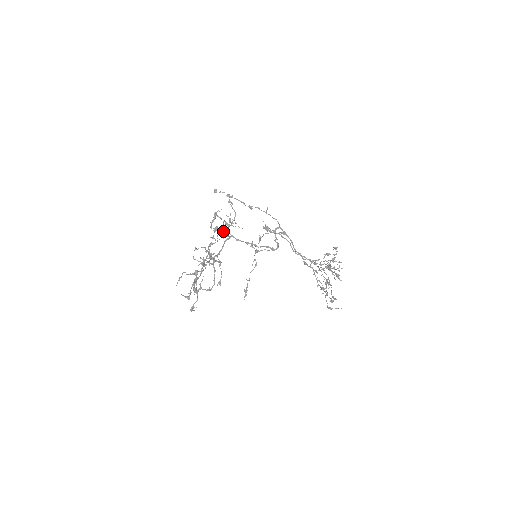
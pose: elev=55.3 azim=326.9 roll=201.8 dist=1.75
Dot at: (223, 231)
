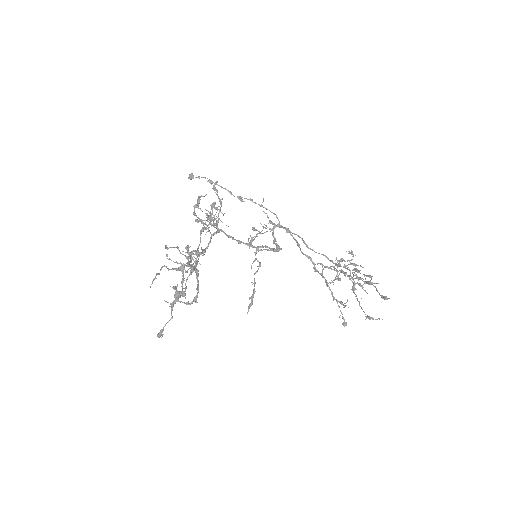
Dot at: occluded
